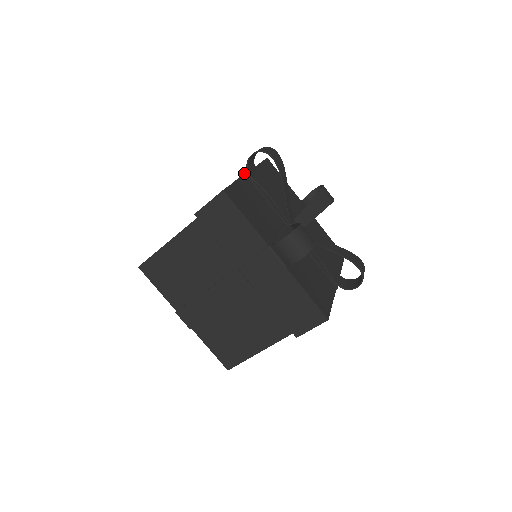
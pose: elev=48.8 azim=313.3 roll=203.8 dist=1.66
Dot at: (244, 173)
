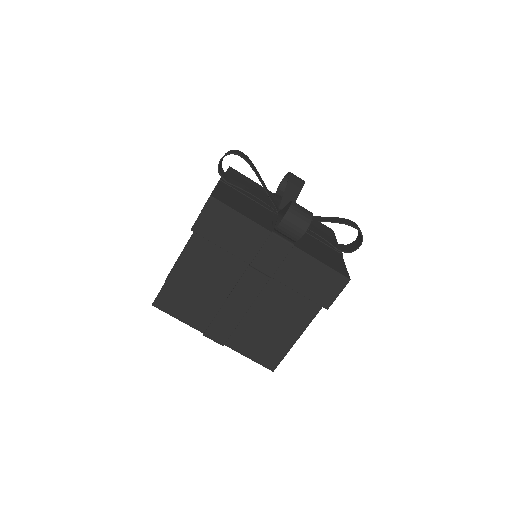
Dot at: (219, 180)
